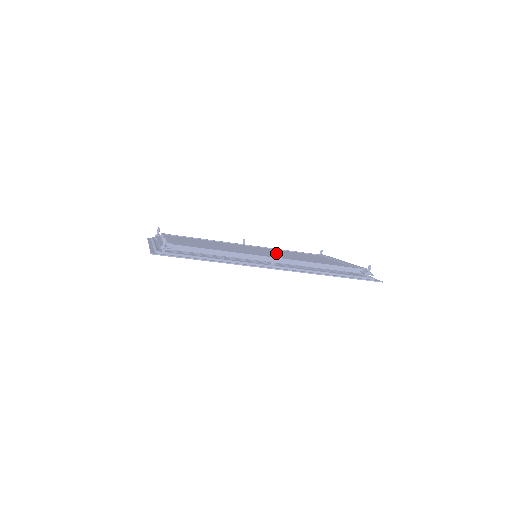
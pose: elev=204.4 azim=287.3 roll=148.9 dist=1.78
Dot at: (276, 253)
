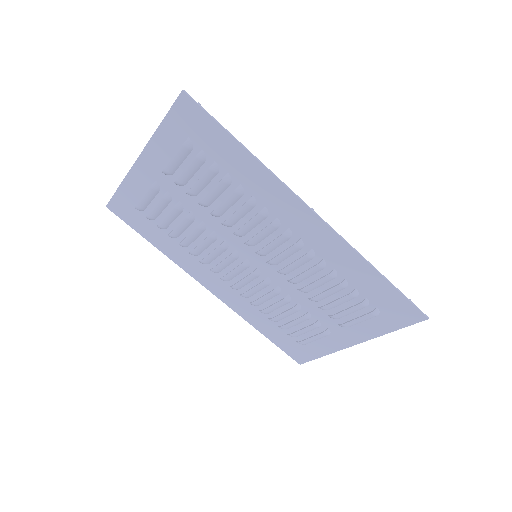
Dot at: occluded
